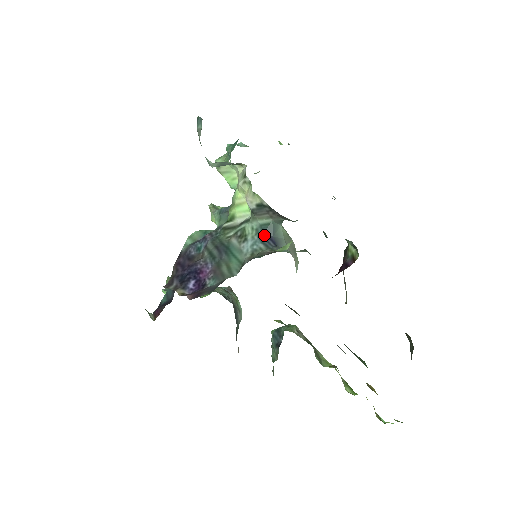
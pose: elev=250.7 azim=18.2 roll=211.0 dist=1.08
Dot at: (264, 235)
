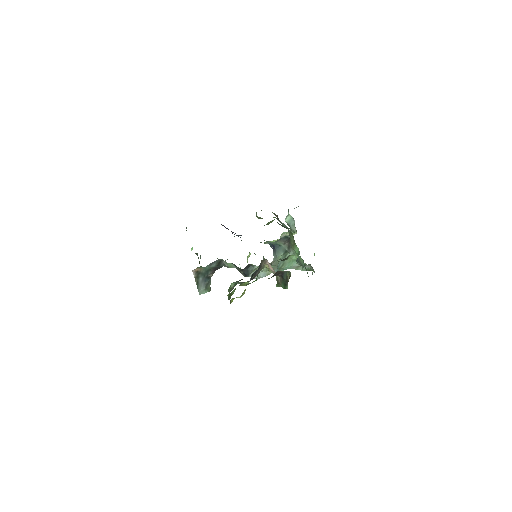
Dot at: (273, 244)
